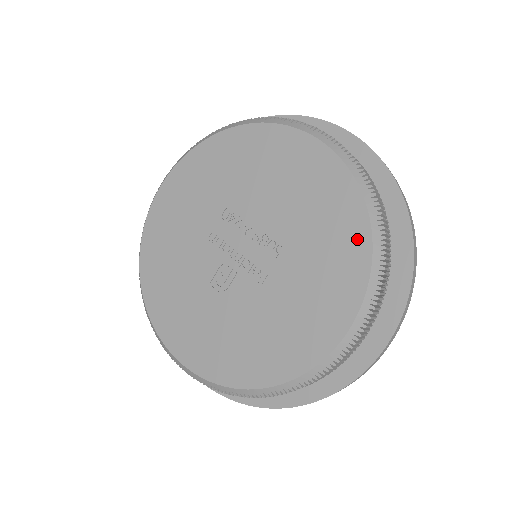
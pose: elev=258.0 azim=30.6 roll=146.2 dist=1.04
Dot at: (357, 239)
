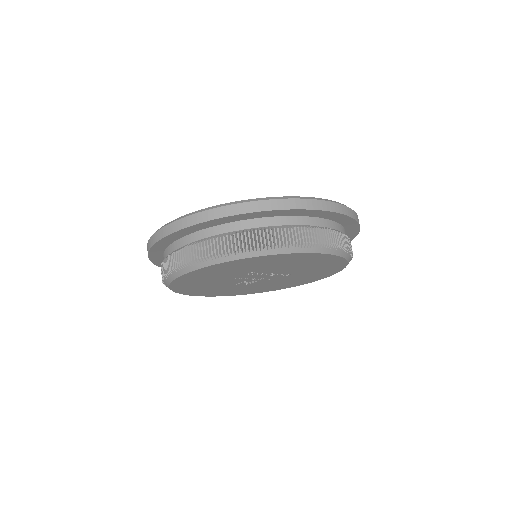
Dot at: (337, 269)
